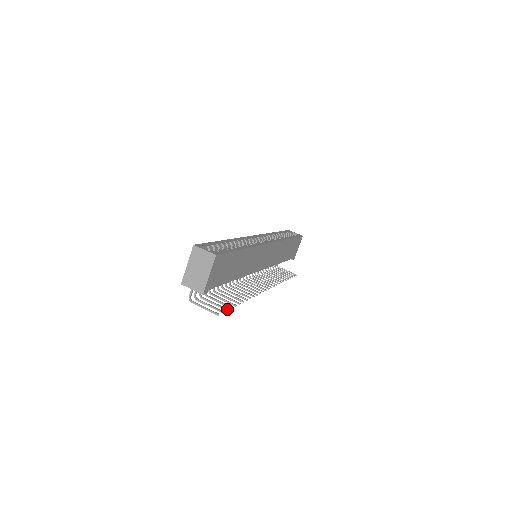
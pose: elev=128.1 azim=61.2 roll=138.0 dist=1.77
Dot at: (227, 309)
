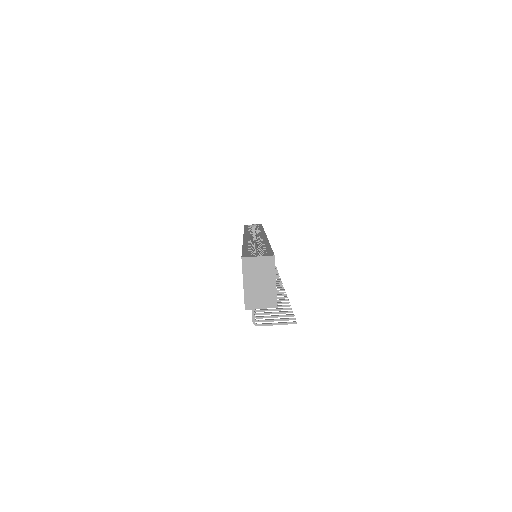
Dot at: (293, 314)
